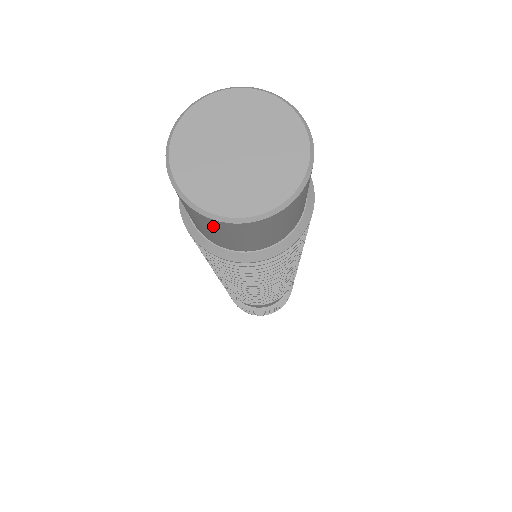
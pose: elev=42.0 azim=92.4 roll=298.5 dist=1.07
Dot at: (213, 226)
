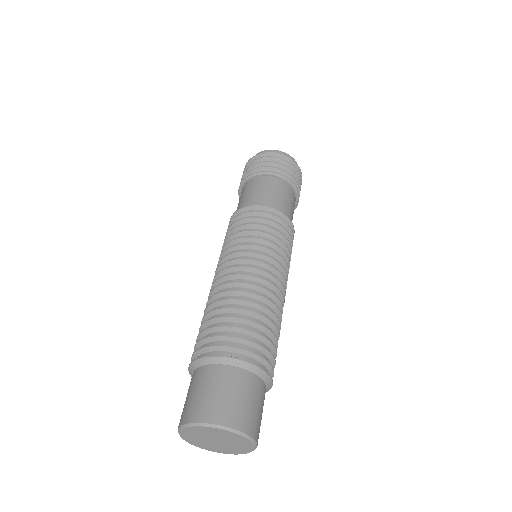
Dot at: occluded
